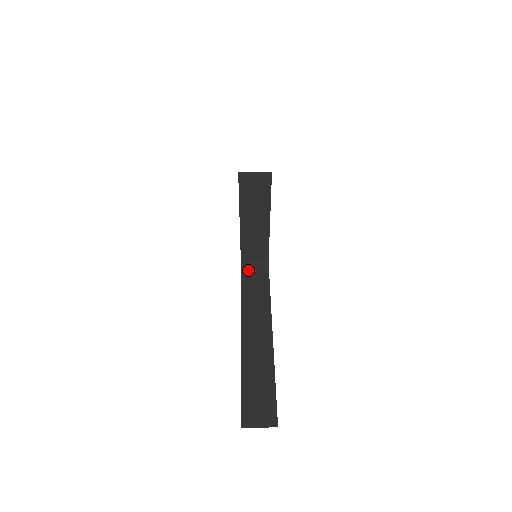
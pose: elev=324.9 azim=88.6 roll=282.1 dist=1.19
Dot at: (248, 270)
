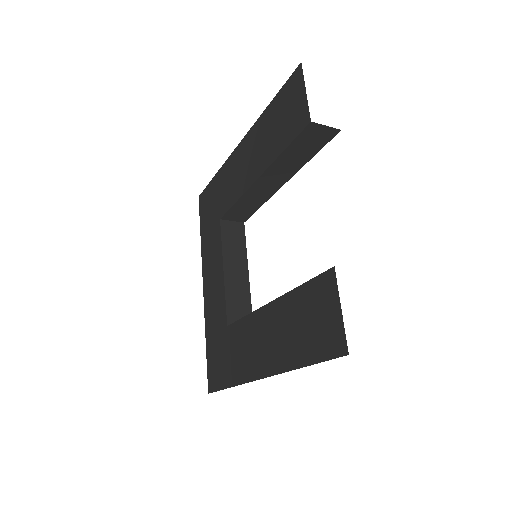
Dot at: occluded
